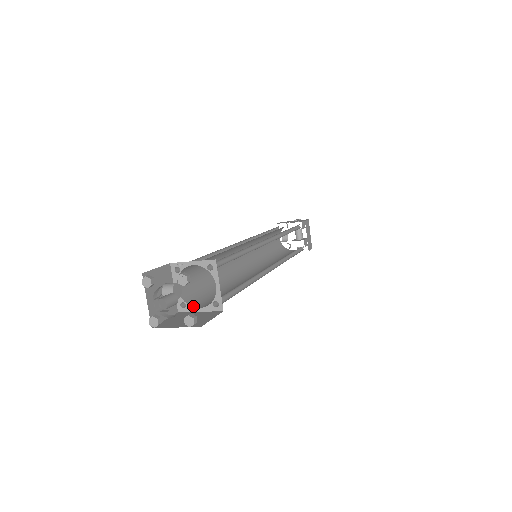
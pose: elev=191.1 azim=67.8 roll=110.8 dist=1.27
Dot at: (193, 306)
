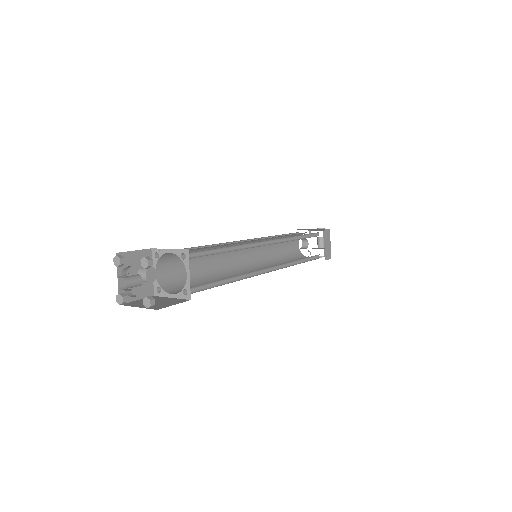
Dot at: (167, 292)
